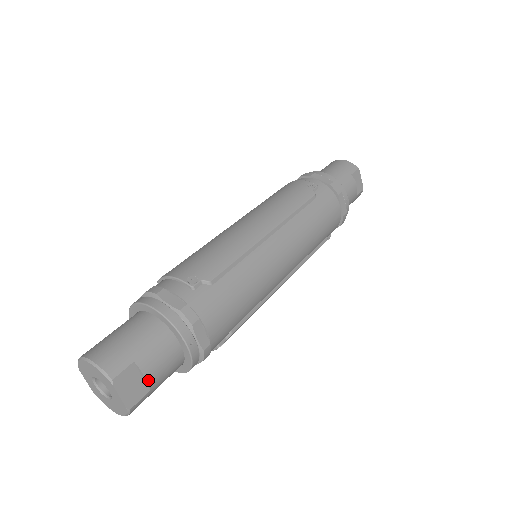
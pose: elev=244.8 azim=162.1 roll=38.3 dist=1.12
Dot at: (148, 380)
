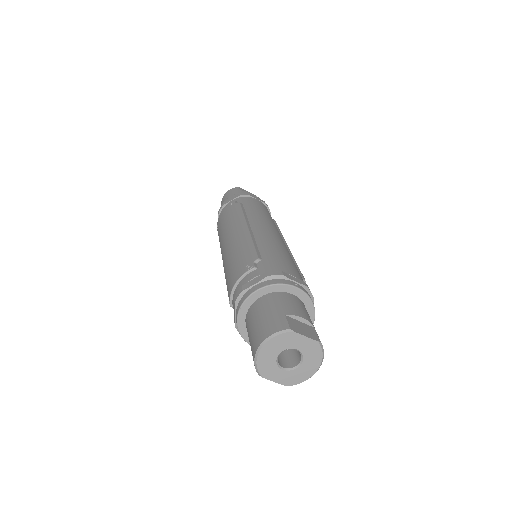
Dot at: (305, 319)
